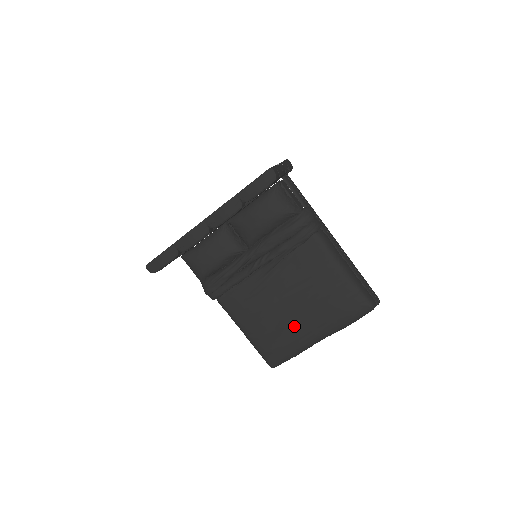
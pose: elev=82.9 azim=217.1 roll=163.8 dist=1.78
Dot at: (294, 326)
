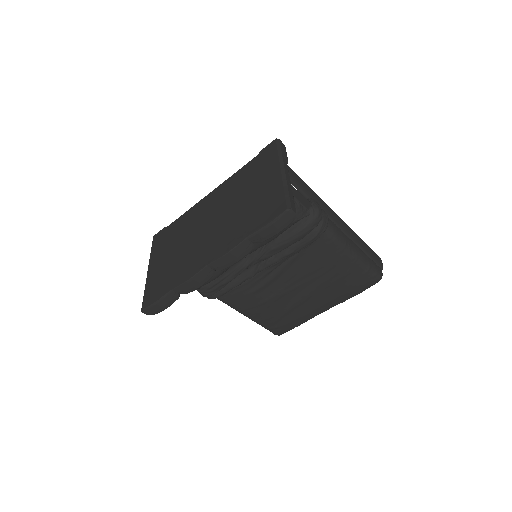
Dot at: (302, 307)
